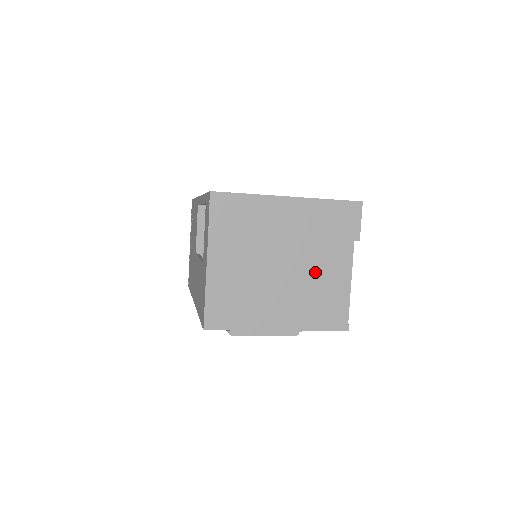
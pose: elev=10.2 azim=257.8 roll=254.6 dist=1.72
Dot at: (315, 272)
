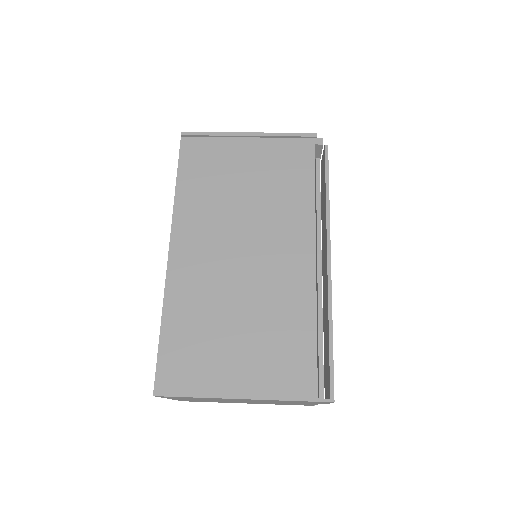
Dot at: occluded
